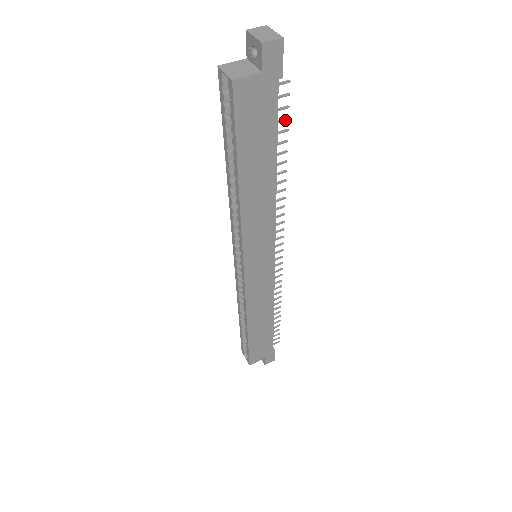
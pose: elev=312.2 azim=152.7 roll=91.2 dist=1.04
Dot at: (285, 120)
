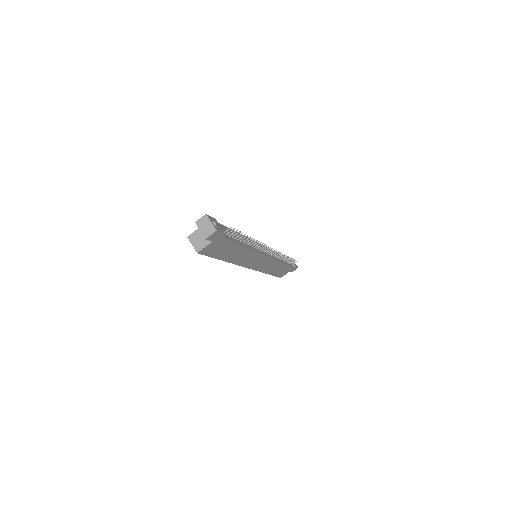
Dot at: occluded
